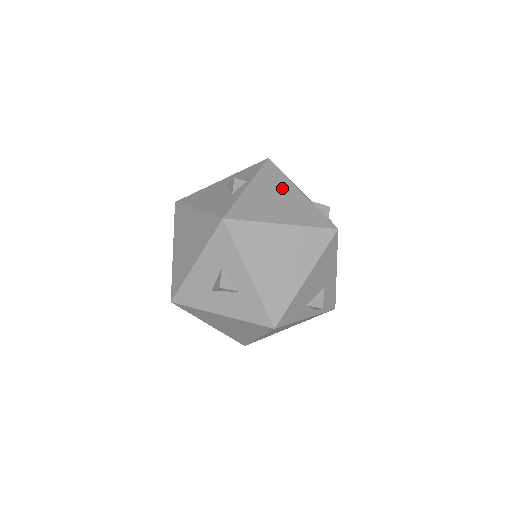
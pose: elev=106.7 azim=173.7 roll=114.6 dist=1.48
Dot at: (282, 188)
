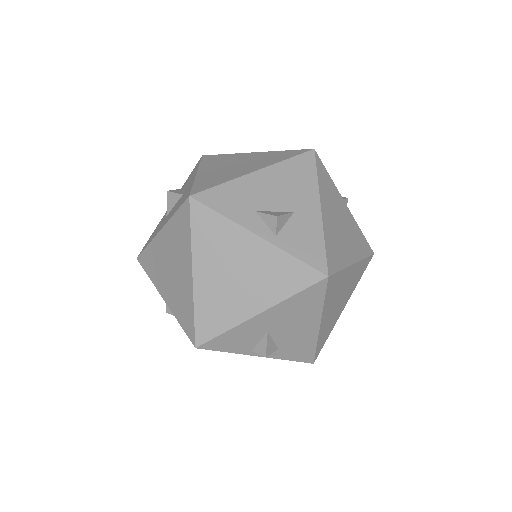
Dot at: occluded
